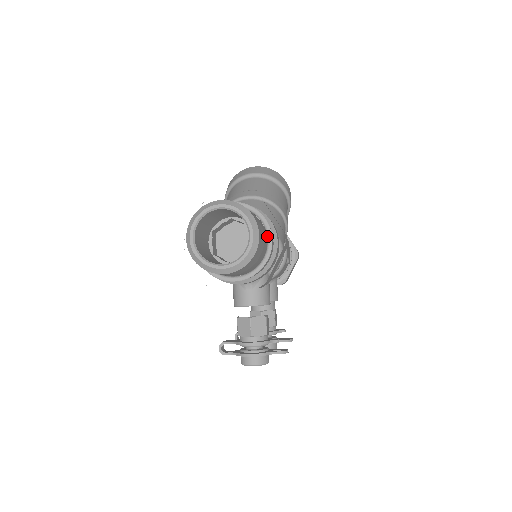
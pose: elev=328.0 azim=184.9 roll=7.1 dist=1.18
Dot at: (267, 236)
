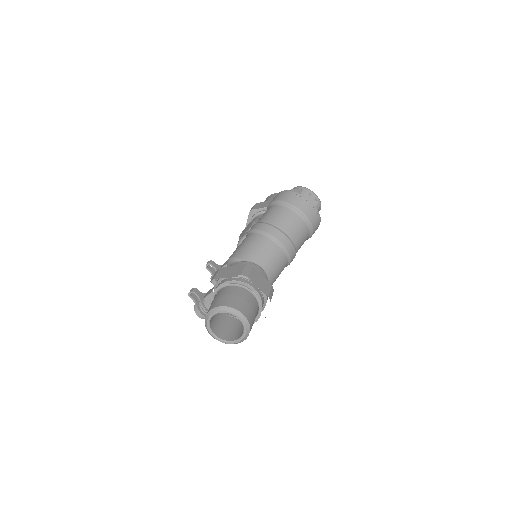
Dot at: occluded
